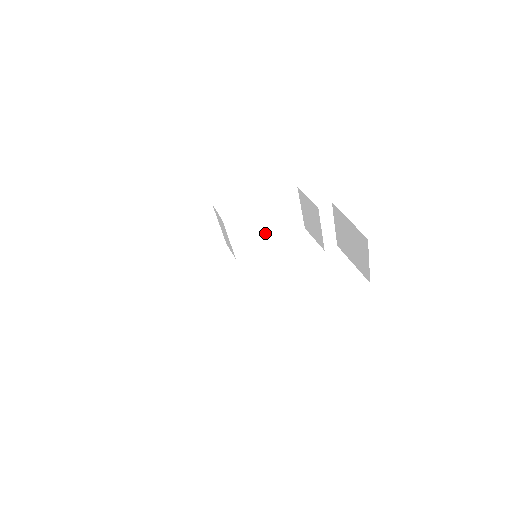
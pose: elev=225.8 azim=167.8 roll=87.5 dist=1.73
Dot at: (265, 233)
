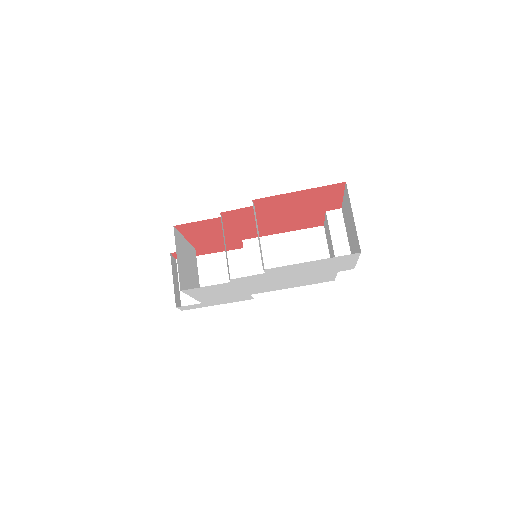
Dot at: occluded
